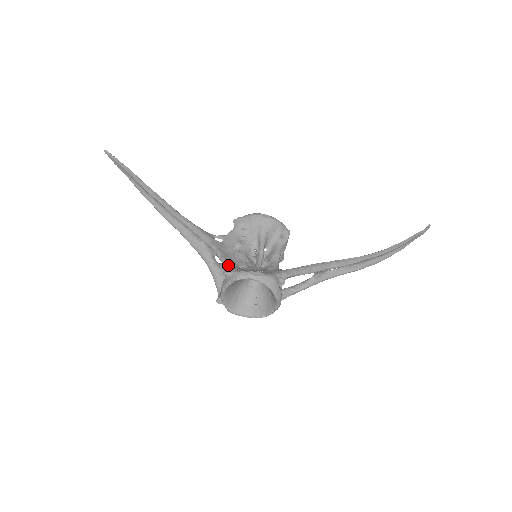
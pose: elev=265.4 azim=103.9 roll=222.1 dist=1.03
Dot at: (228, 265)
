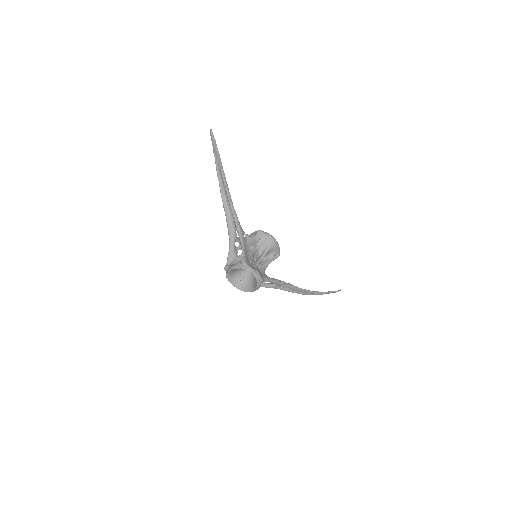
Dot at: (245, 258)
